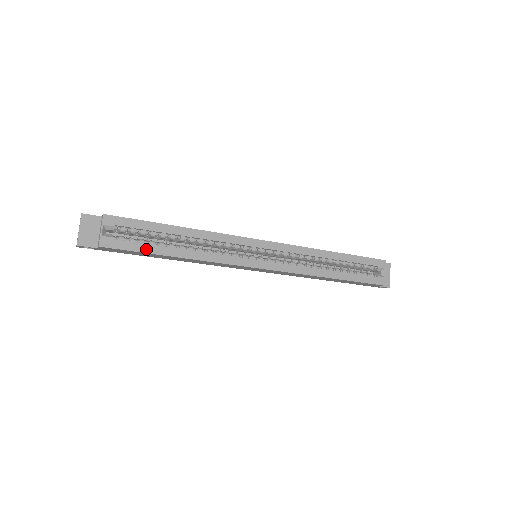
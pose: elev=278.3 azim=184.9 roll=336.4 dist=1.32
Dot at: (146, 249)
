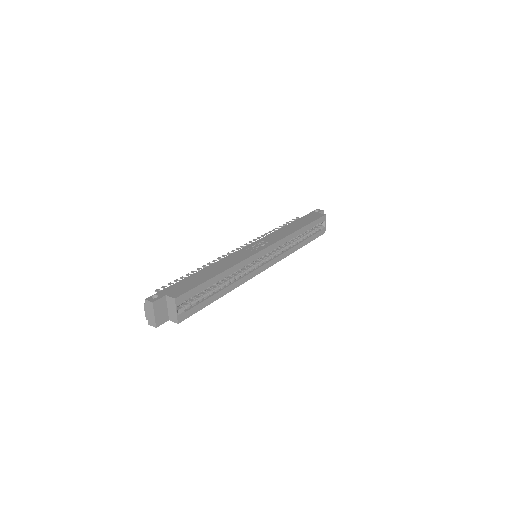
Dot at: (205, 304)
